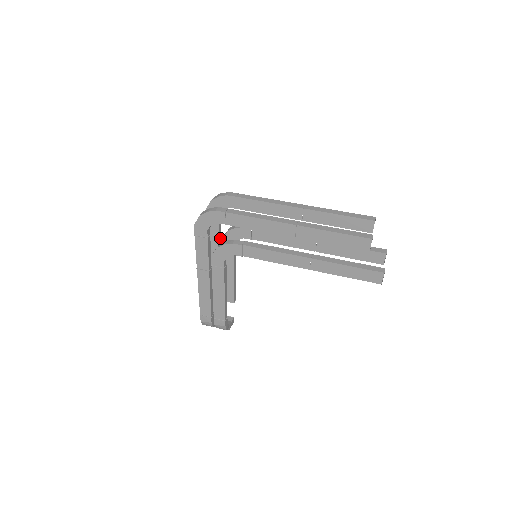
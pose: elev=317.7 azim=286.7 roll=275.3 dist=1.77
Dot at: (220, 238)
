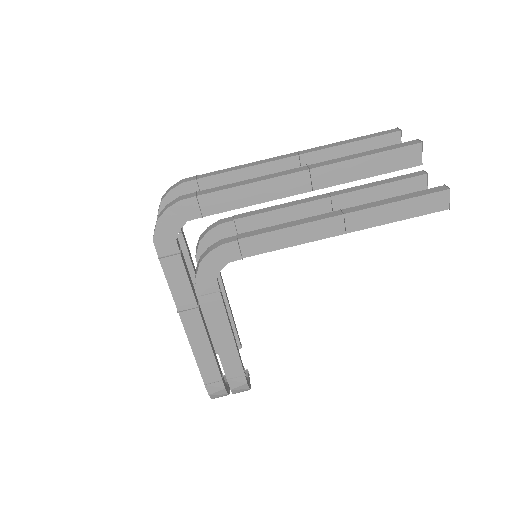
Dot at: (191, 258)
